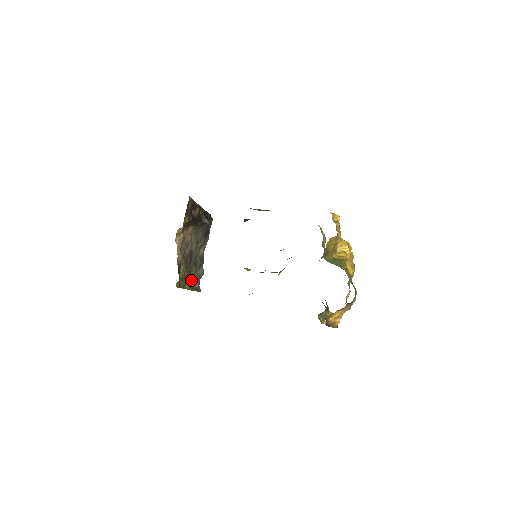
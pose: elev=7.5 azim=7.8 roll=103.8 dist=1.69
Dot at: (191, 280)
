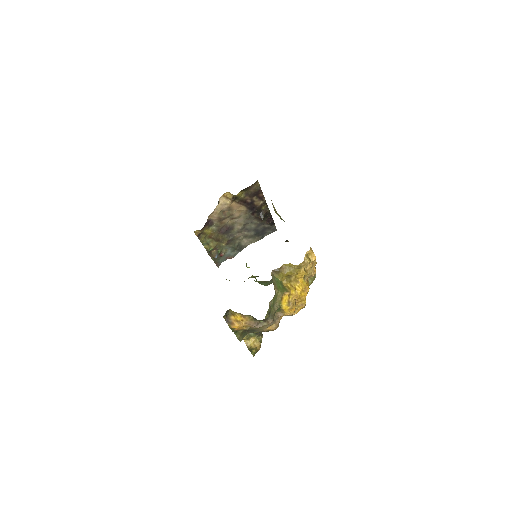
Dot at: (215, 247)
